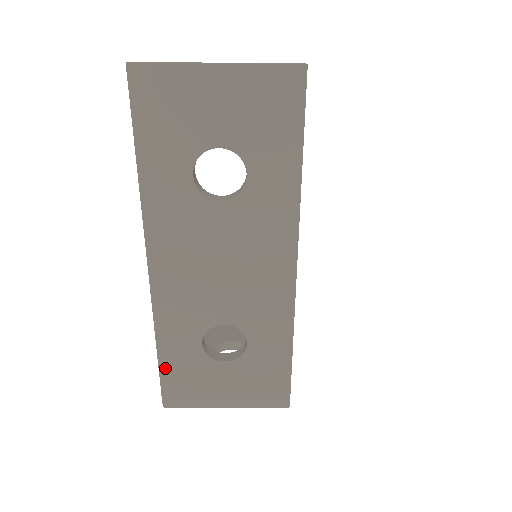
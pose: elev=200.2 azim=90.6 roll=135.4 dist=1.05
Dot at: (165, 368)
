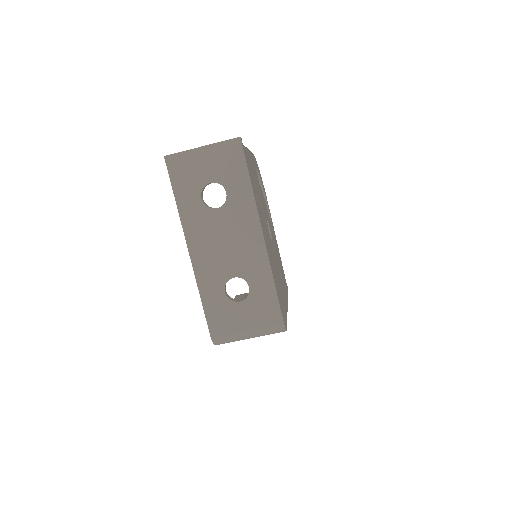
Dot at: (208, 313)
